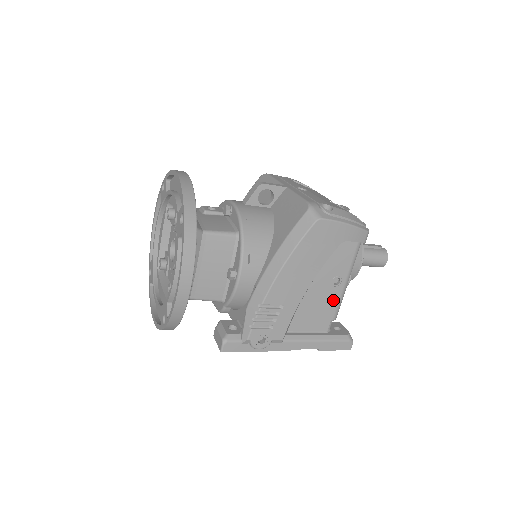
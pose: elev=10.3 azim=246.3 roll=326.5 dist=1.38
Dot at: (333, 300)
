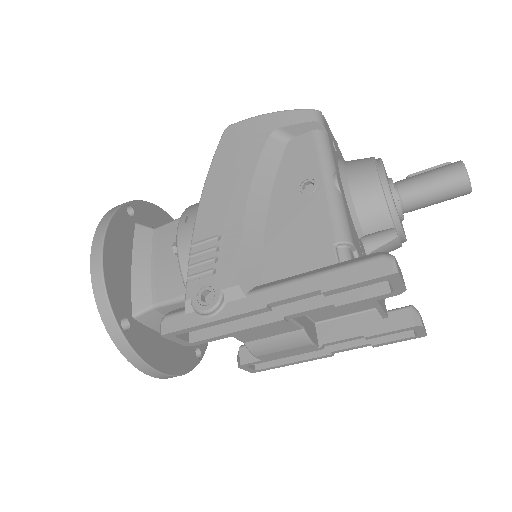
Dot at: (318, 213)
